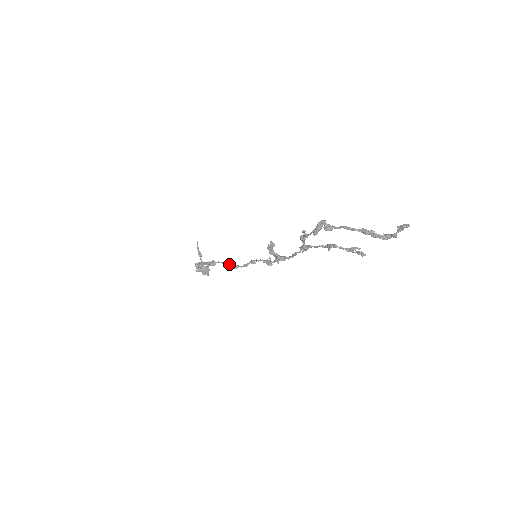
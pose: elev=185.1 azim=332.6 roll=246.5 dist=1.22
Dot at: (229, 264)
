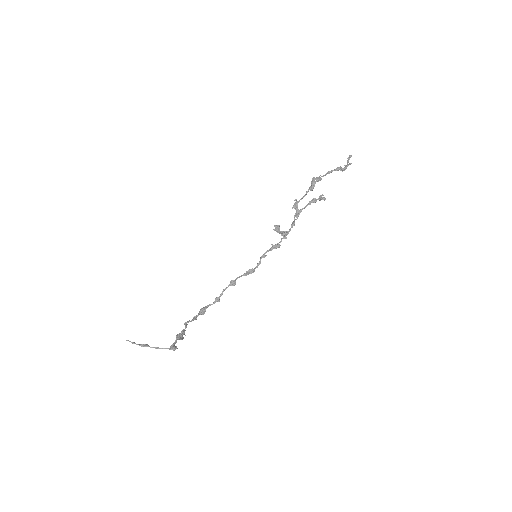
Dot at: (246, 273)
